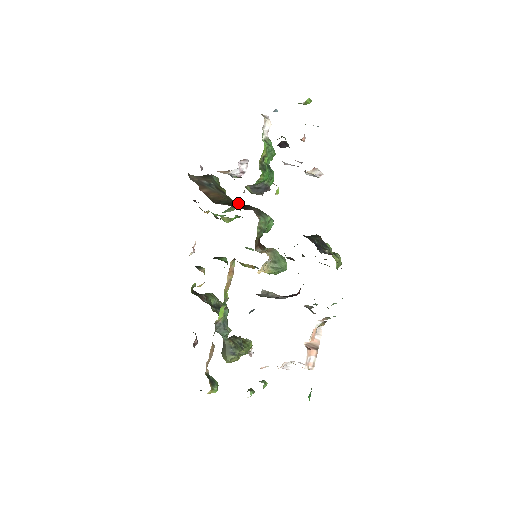
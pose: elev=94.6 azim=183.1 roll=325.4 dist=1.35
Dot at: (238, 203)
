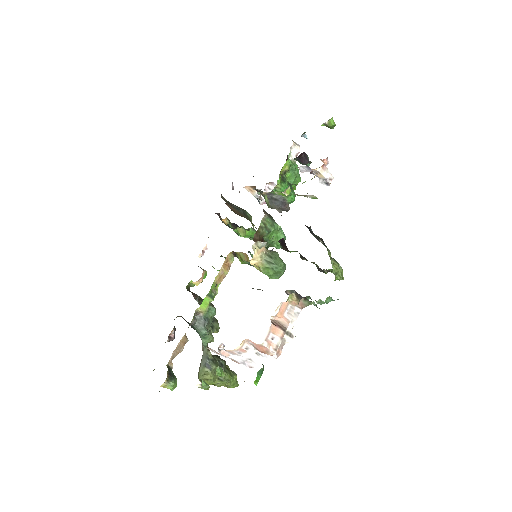
Dot at: occluded
